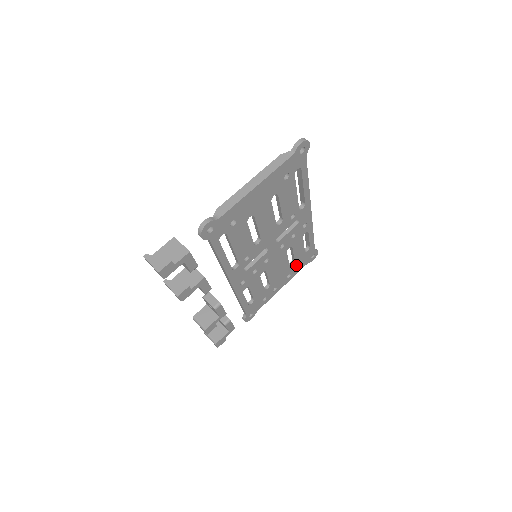
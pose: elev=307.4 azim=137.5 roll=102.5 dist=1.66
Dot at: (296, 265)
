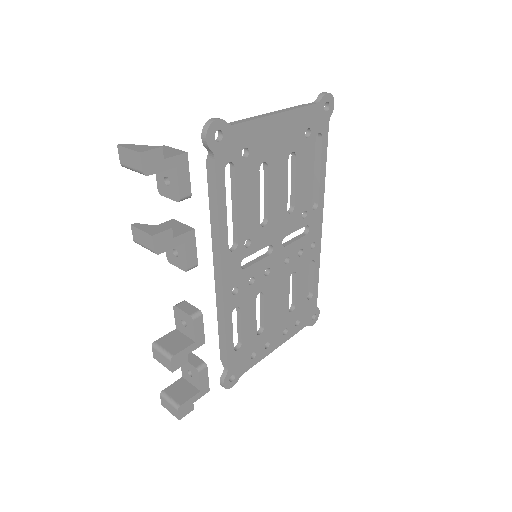
Dot at: (295, 317)
